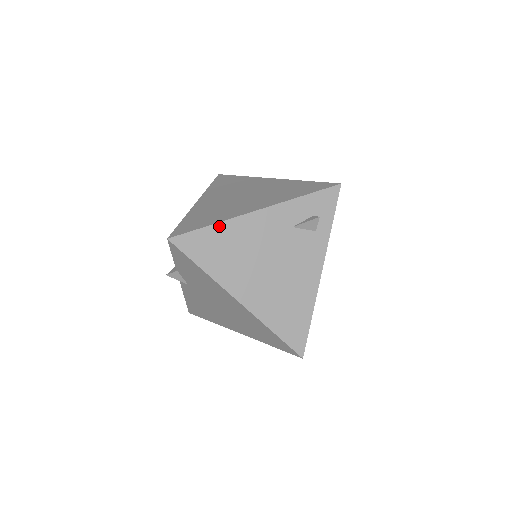
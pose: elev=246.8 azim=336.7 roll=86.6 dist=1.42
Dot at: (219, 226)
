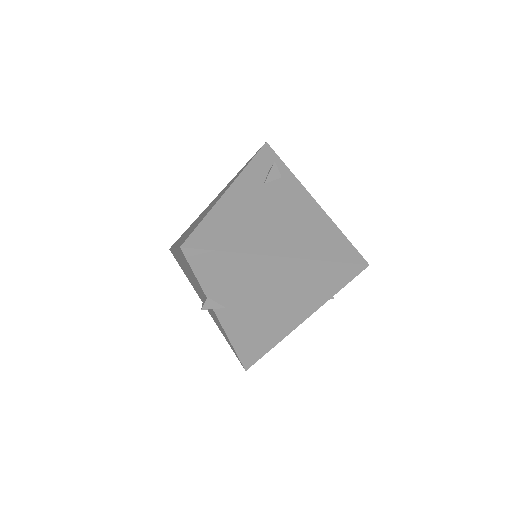
Dot at: (211, 214)
